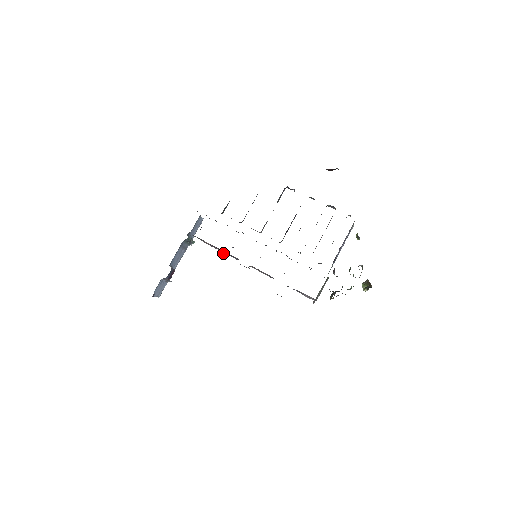
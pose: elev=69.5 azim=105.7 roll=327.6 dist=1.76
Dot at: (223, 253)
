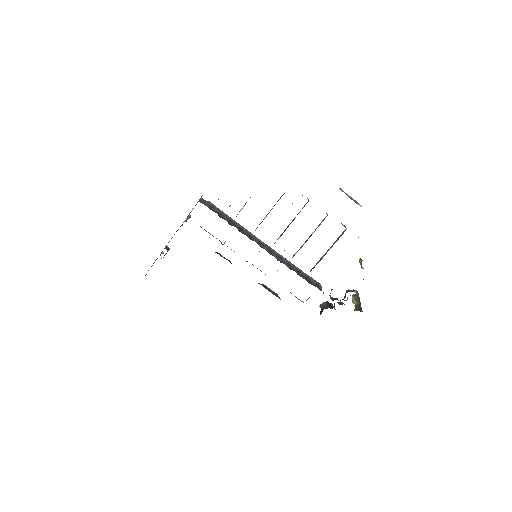
Dot at: (222, 244)
